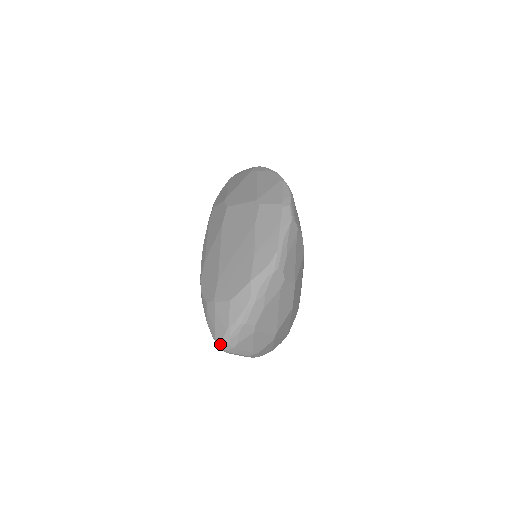
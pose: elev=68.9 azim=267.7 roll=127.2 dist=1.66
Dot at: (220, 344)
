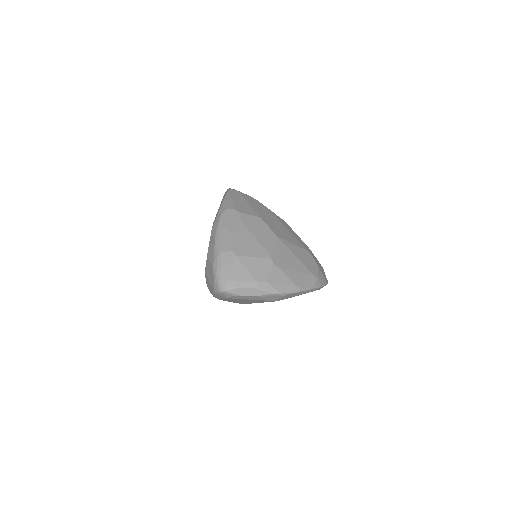
Dot at: (217, 287)
